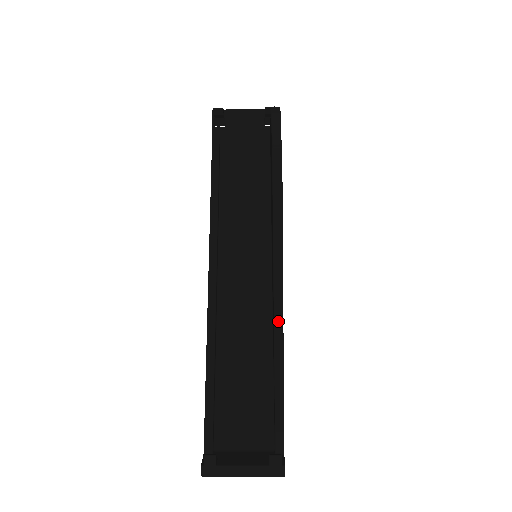
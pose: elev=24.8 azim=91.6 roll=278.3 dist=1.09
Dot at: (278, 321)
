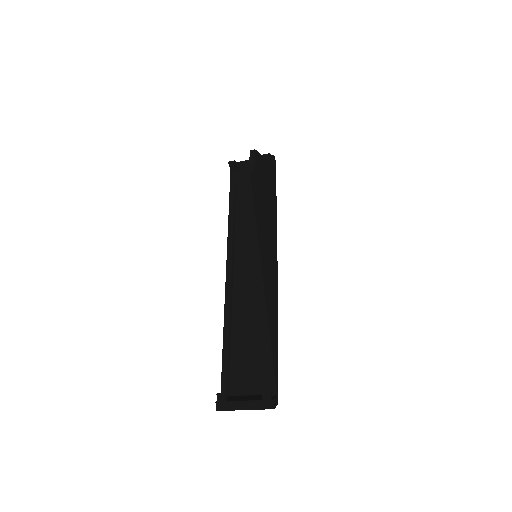
Dot at: (261, 292)
